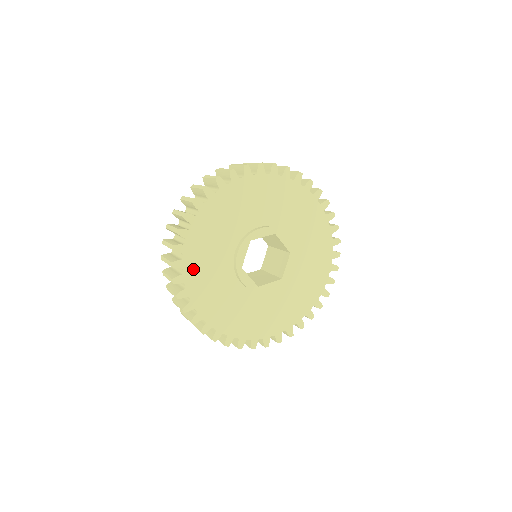
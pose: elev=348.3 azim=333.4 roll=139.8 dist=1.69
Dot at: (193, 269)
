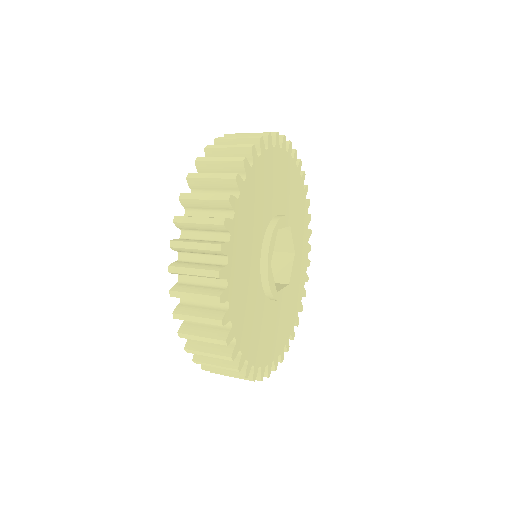
Dot at: (235, 259)
